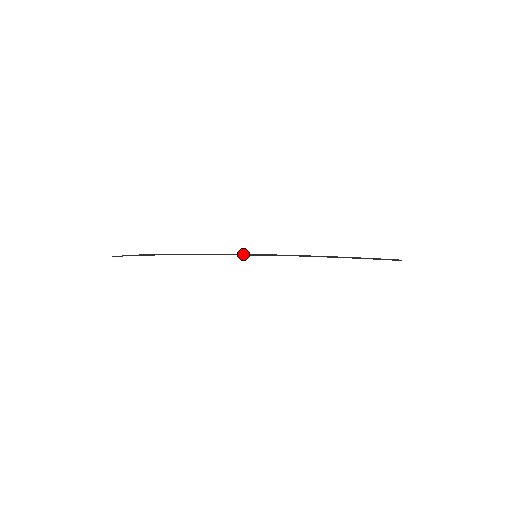
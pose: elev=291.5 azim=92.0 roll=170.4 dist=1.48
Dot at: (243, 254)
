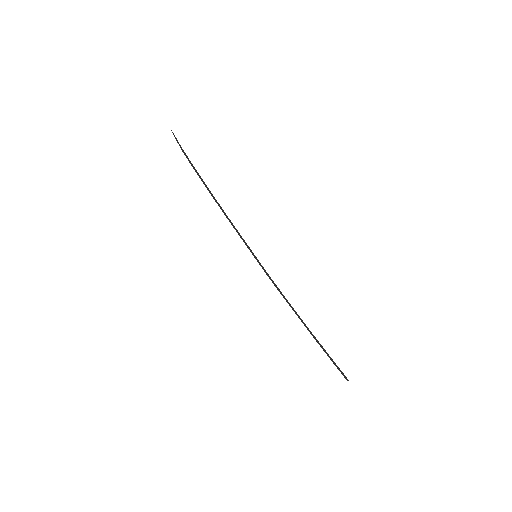
Dot at: (247, 246)
